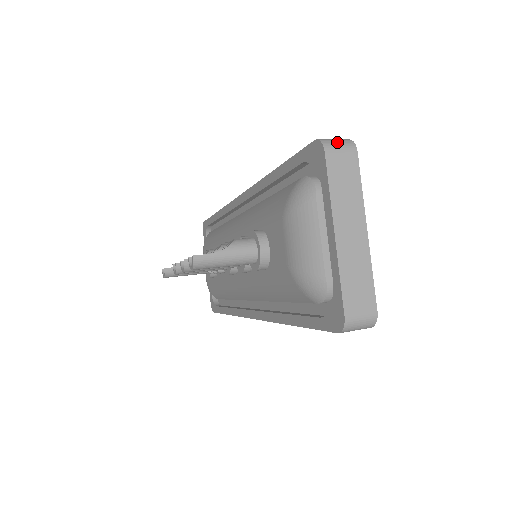
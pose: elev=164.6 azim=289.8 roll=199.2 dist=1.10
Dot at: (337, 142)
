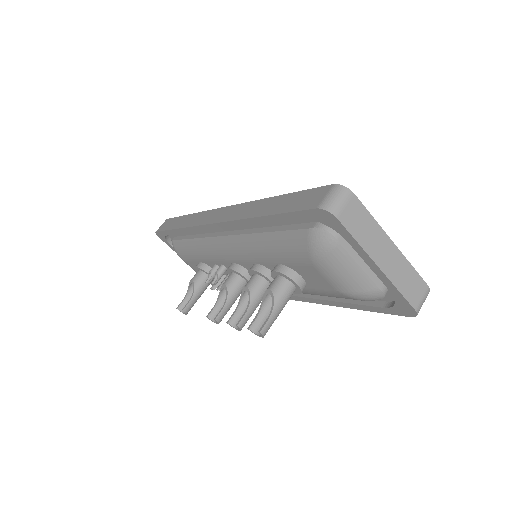
Dot at: (337, 200)
